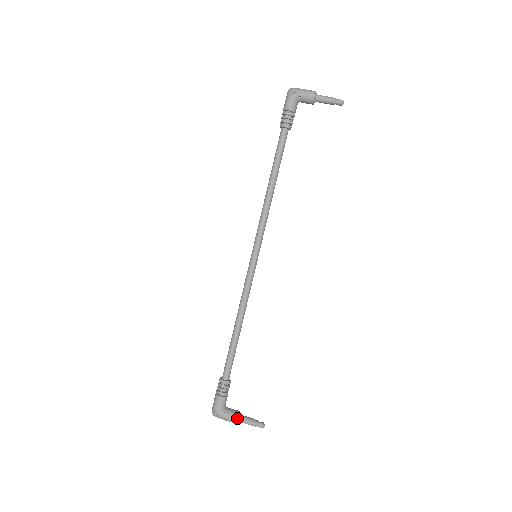
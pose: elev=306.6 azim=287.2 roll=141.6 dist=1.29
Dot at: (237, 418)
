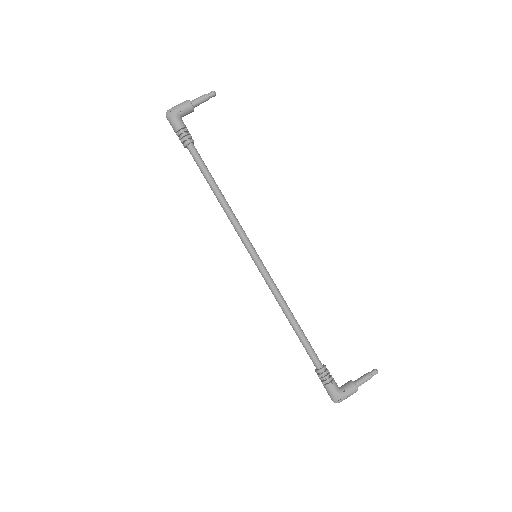
Dot at: (356, 385)
